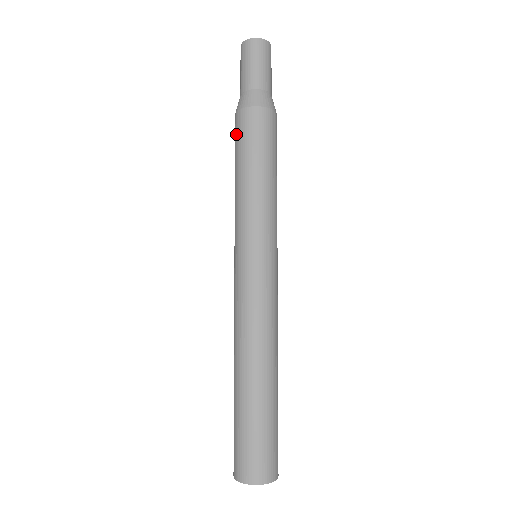
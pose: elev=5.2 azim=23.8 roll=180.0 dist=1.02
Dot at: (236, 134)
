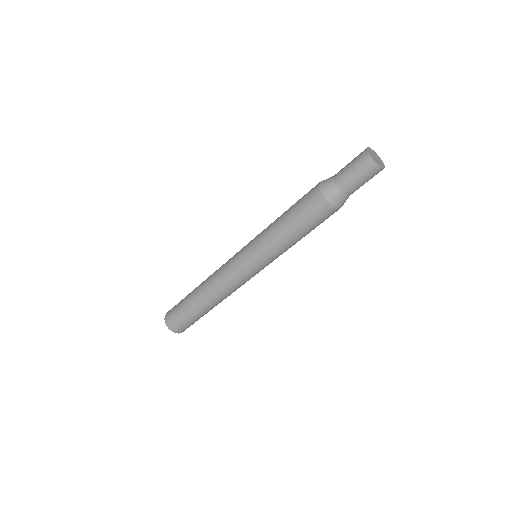
Dot at: (307, 202)
